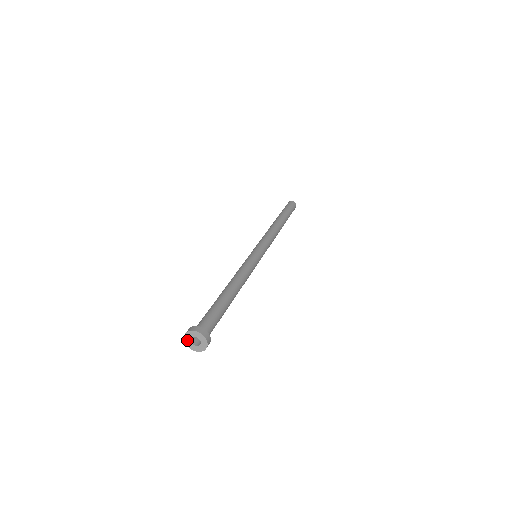
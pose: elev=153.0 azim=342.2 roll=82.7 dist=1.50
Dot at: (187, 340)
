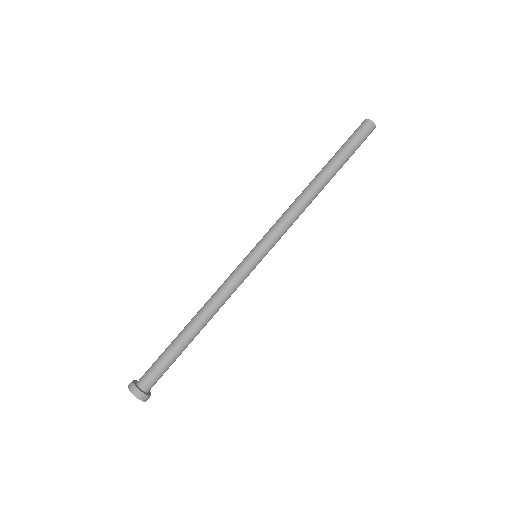
Dot at: (131, 390)
